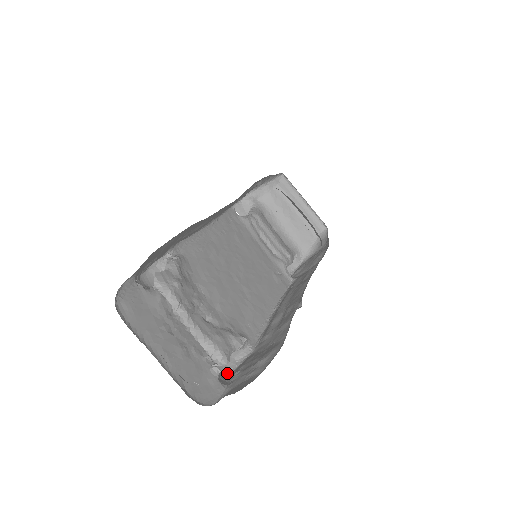
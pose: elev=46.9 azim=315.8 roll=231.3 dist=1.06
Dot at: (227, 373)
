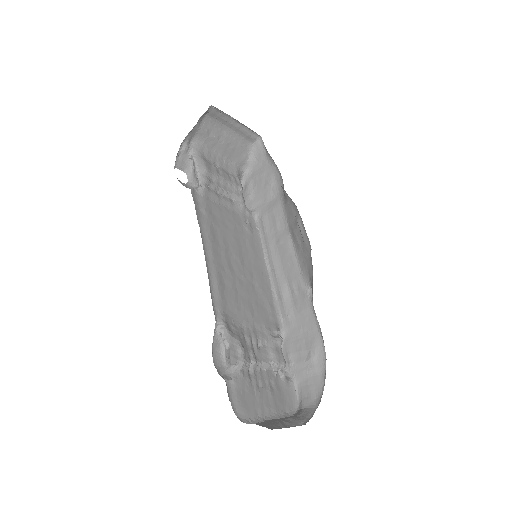
Dot at: occluded
